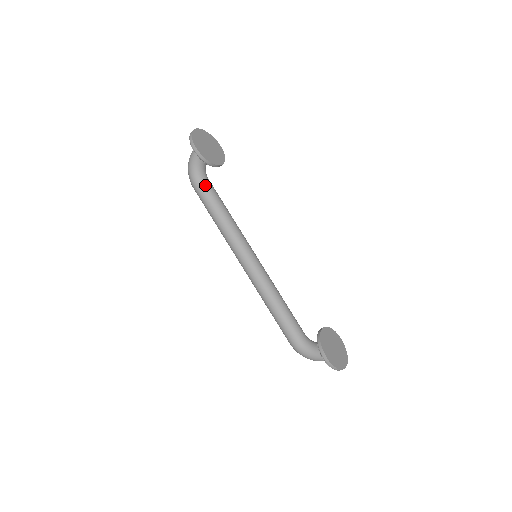
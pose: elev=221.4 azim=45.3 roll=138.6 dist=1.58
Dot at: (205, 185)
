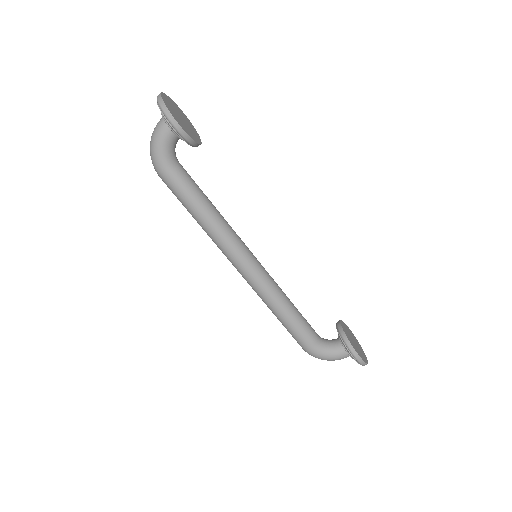
Dot at: (181, 173)
